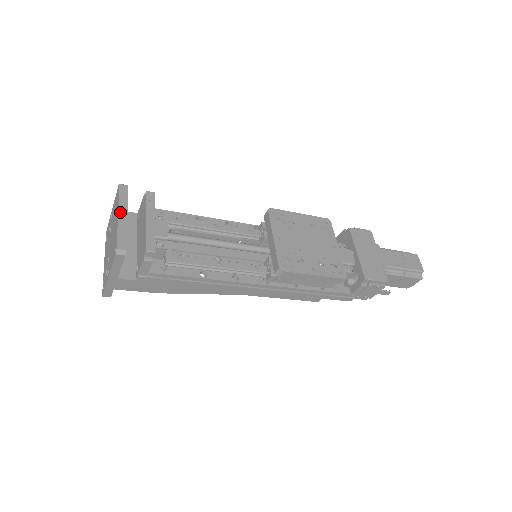
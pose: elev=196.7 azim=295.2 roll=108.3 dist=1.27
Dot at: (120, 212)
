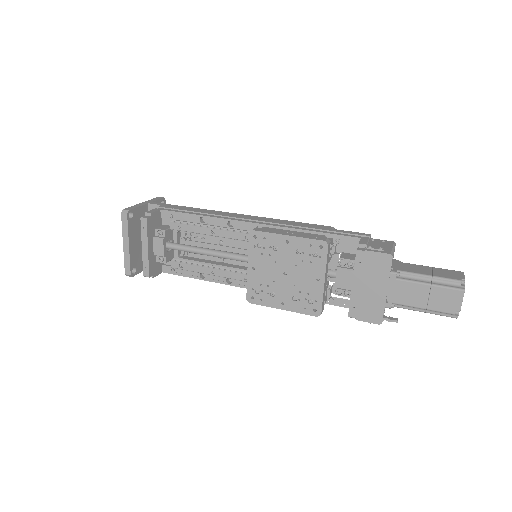
Dot at: (124, 242)
